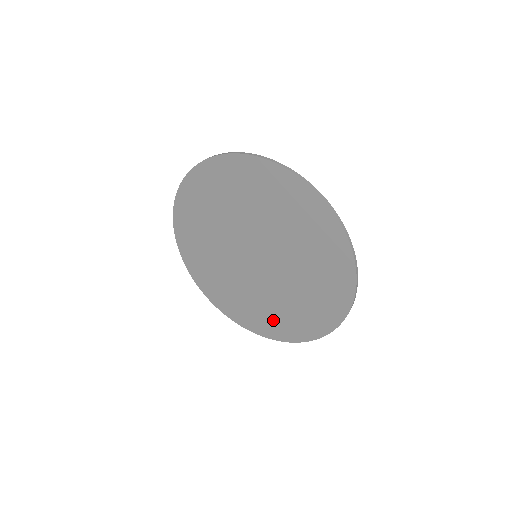
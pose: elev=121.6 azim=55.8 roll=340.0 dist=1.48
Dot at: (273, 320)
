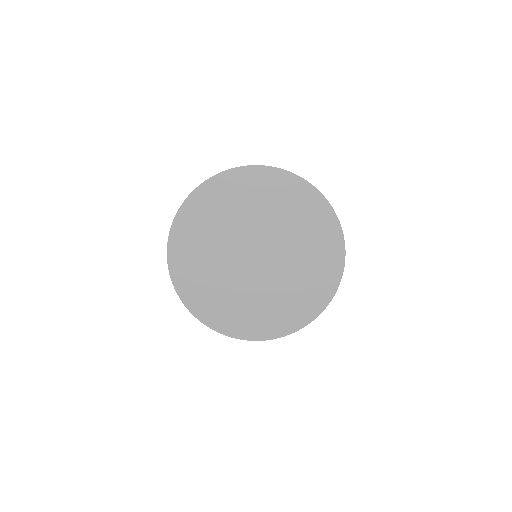
Dot at: (287, 311)
